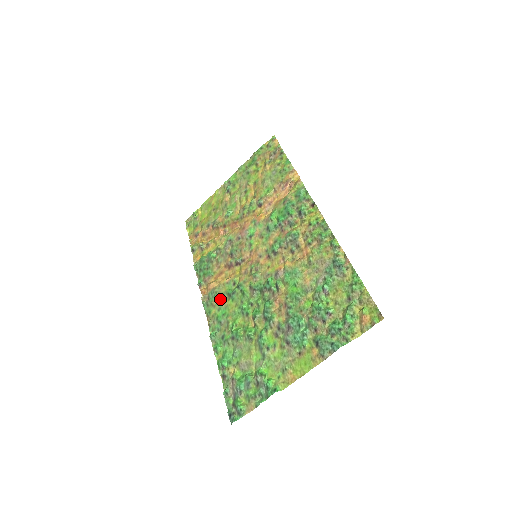
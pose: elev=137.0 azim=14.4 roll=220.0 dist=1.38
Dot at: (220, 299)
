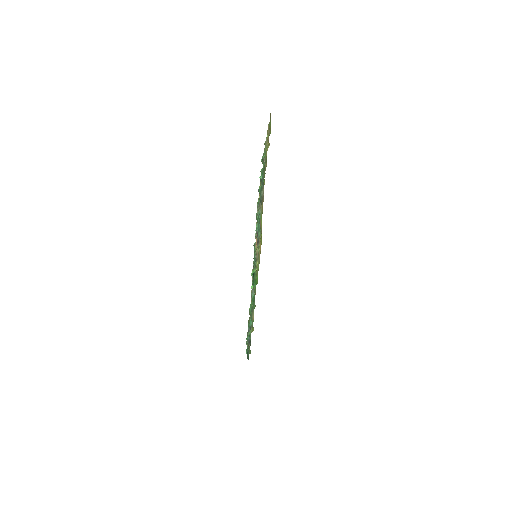
Dot at: occluded
